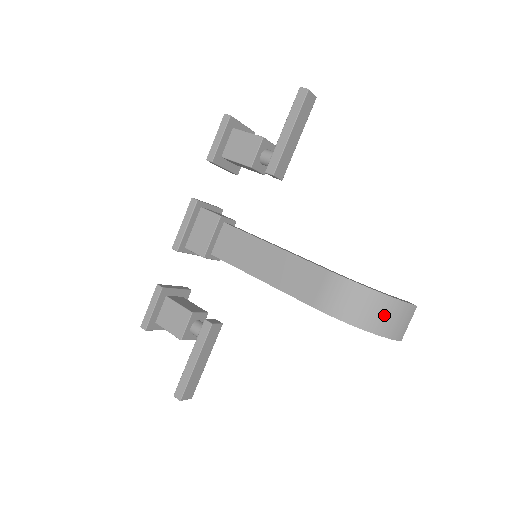
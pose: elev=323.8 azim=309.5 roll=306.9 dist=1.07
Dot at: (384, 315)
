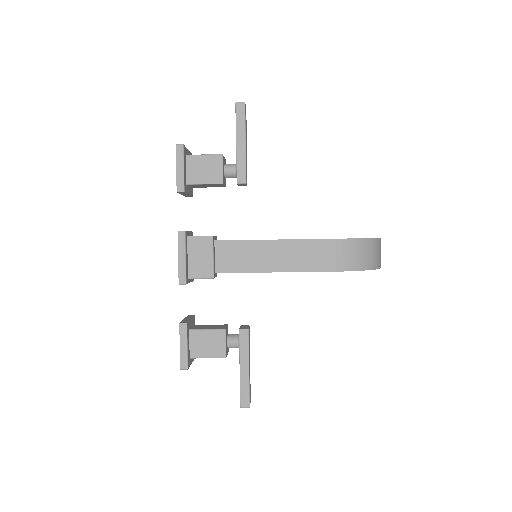
Dot at: (374, 253)
